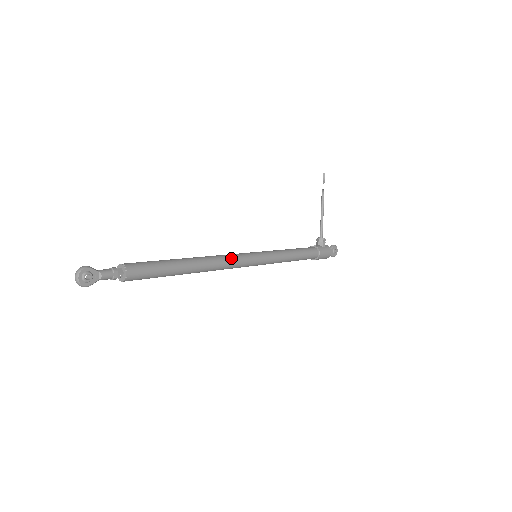
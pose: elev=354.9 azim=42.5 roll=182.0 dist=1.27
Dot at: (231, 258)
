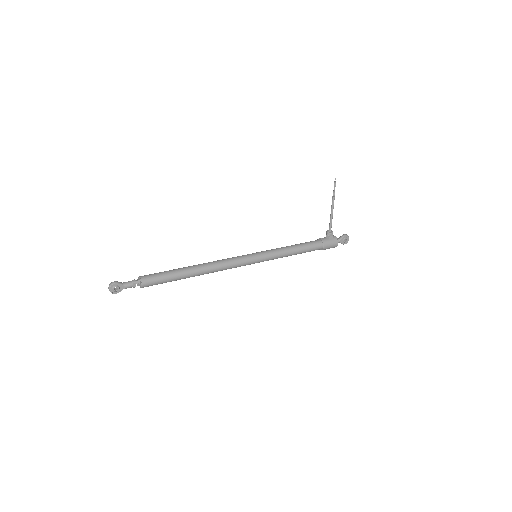
Dot at: (229, 263)
